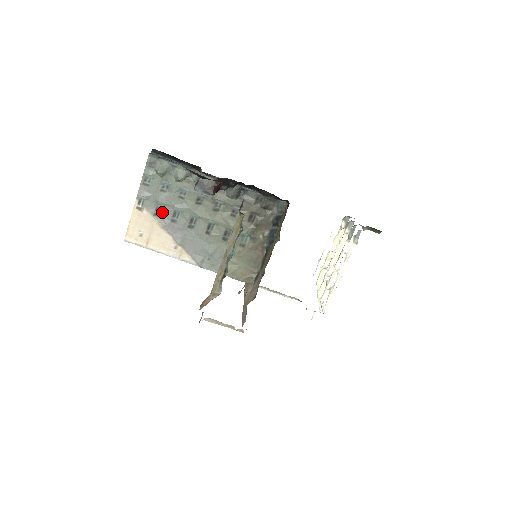
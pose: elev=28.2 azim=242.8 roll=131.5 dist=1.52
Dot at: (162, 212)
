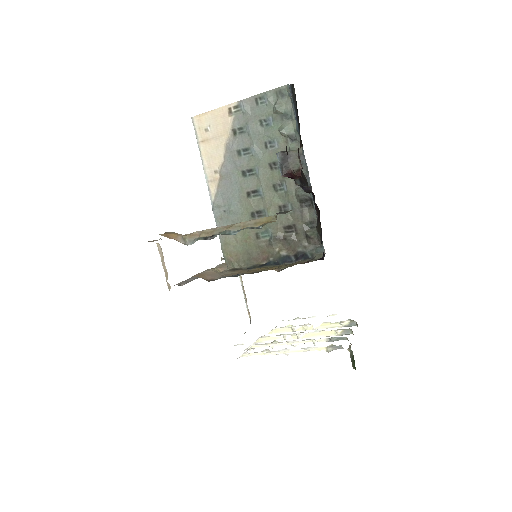
Dot at: (241, 136)
